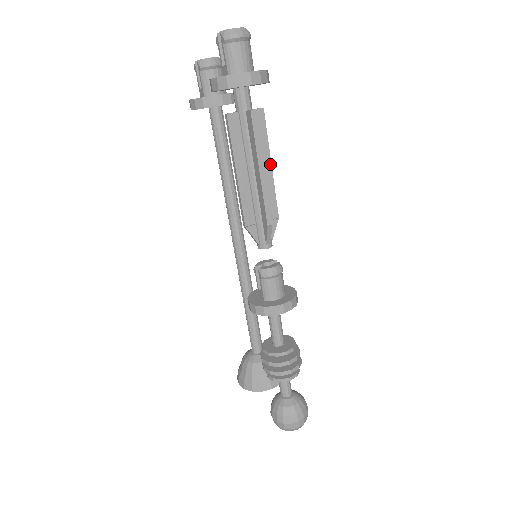
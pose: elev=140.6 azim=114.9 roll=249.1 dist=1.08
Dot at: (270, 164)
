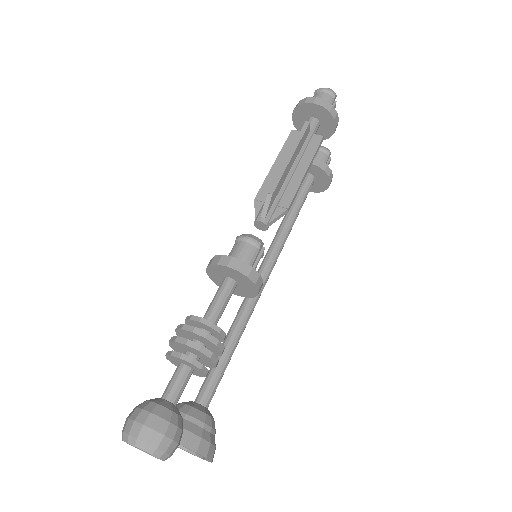
Dot at: (306, 169)
